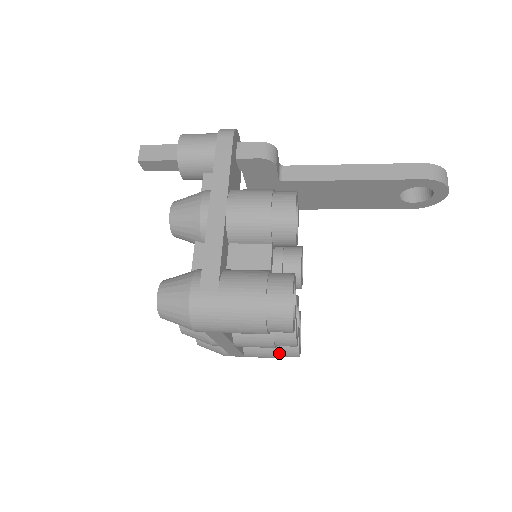
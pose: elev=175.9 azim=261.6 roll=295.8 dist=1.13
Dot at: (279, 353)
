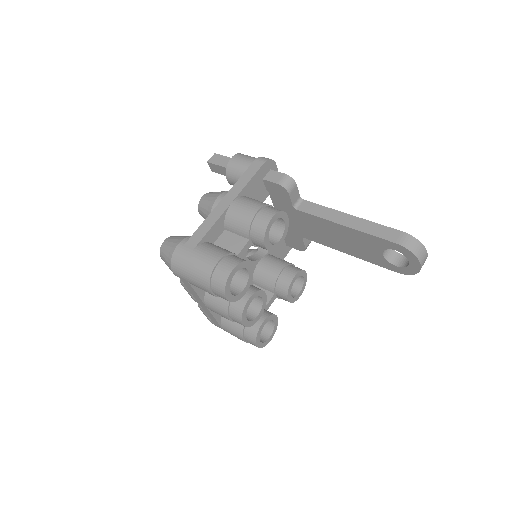
Dot at: (242, 335)
